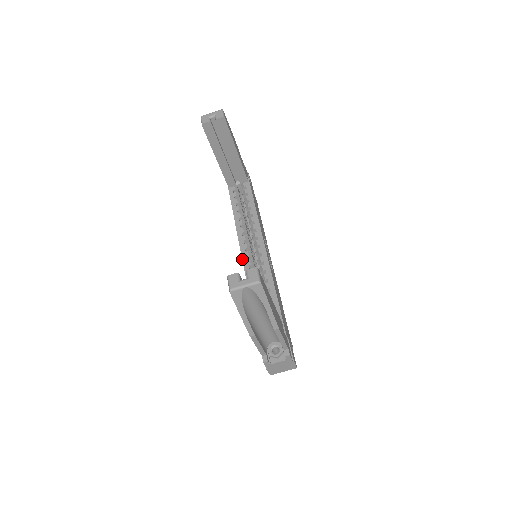
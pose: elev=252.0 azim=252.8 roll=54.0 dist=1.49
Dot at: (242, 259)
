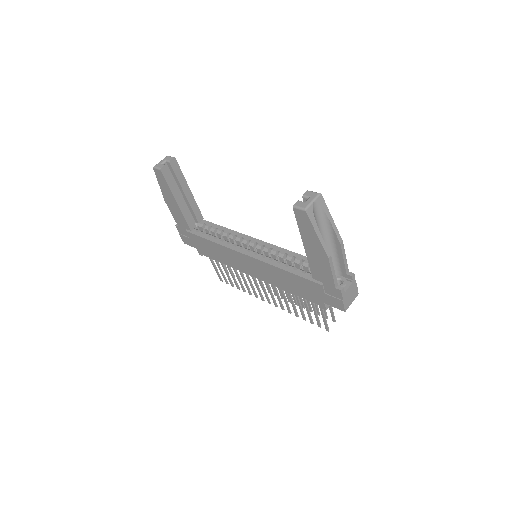
Dot at: (252, 257)
